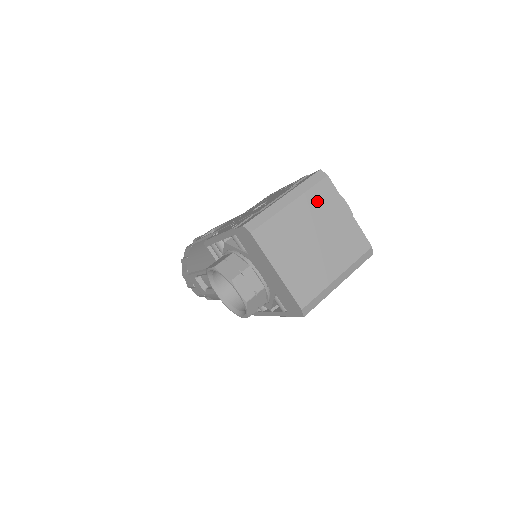
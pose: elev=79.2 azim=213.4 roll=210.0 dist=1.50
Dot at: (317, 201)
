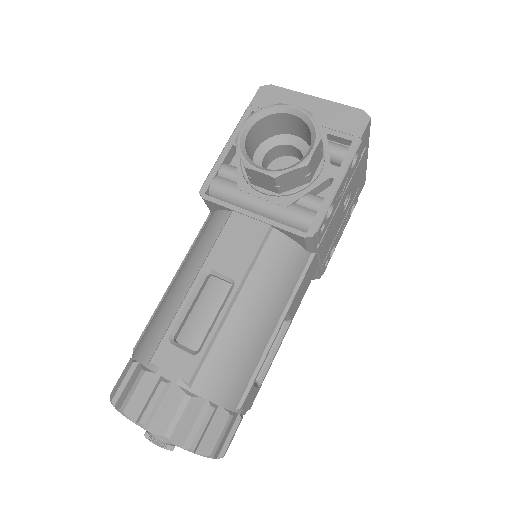
Dot at: occluded
